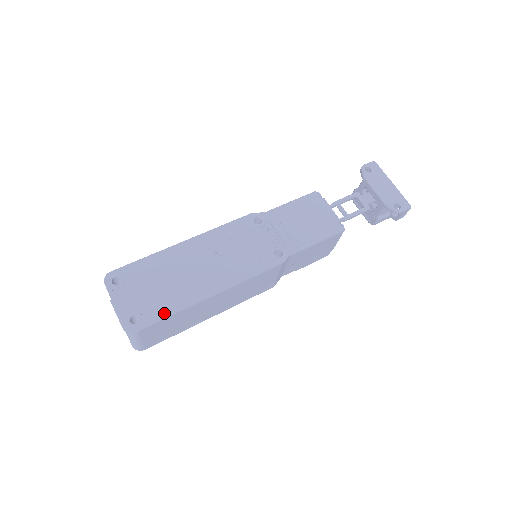
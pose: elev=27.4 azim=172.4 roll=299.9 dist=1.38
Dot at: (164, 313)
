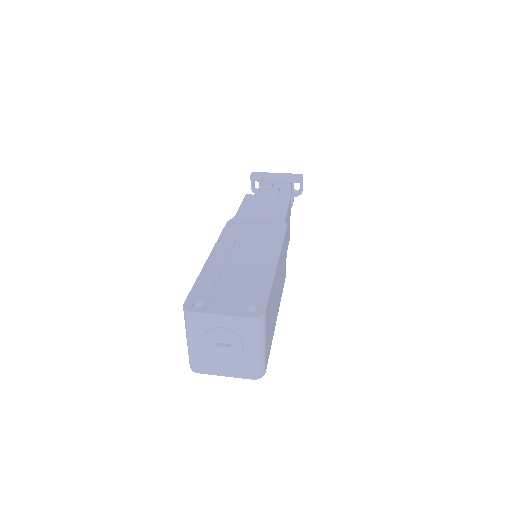
Dot at: (264, 291)
